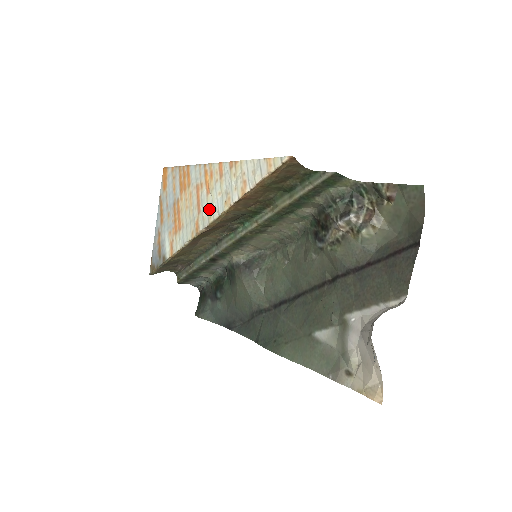
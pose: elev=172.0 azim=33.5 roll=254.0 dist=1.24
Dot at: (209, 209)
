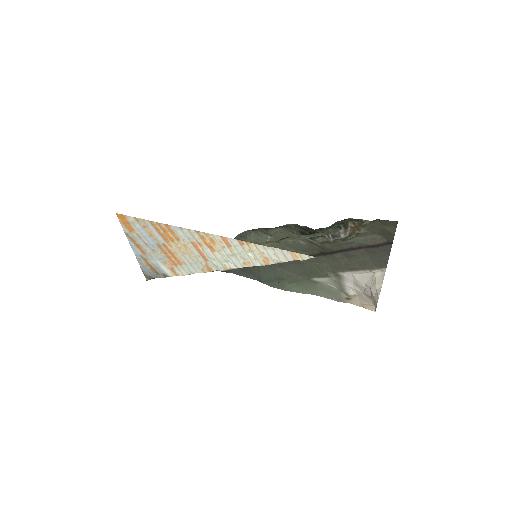
Dot at: (221, 262)
